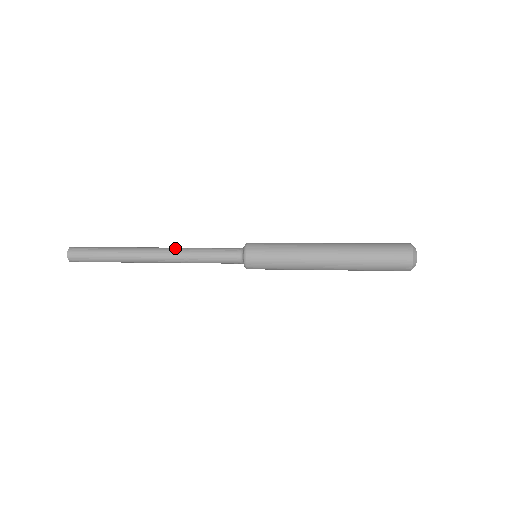
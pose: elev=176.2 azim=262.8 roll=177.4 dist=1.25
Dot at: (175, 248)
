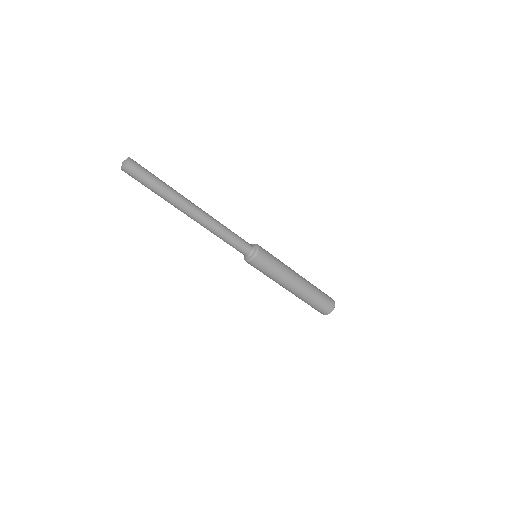
Dot at: (211, 216)
